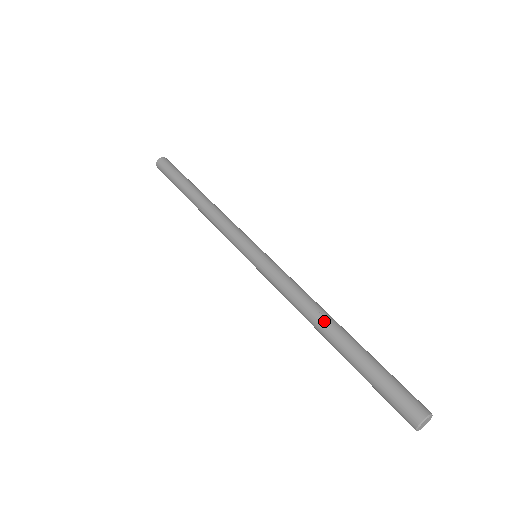
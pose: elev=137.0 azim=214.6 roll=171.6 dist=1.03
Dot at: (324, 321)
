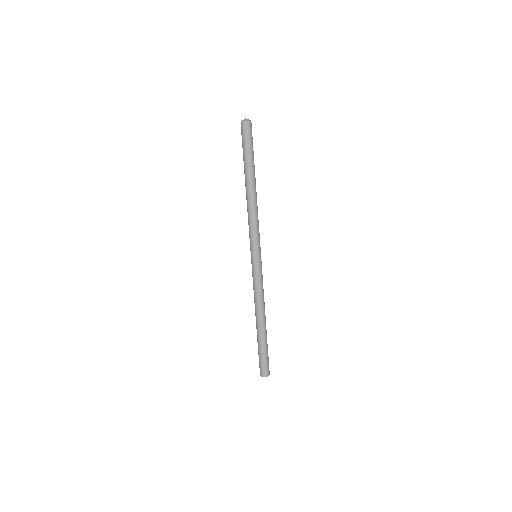
Dot at: (263, 319)
